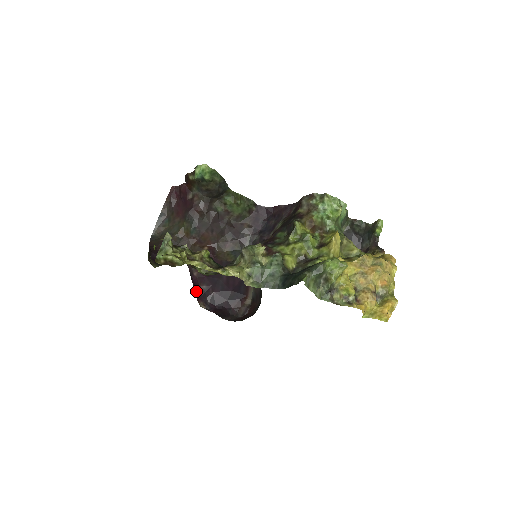
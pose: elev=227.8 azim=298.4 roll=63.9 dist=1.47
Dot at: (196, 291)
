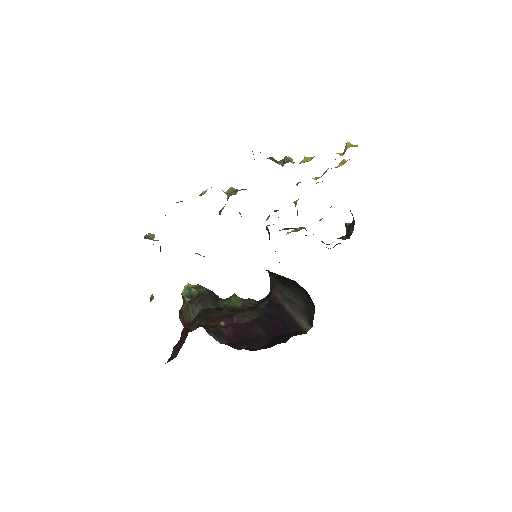
Dot at: occluded
